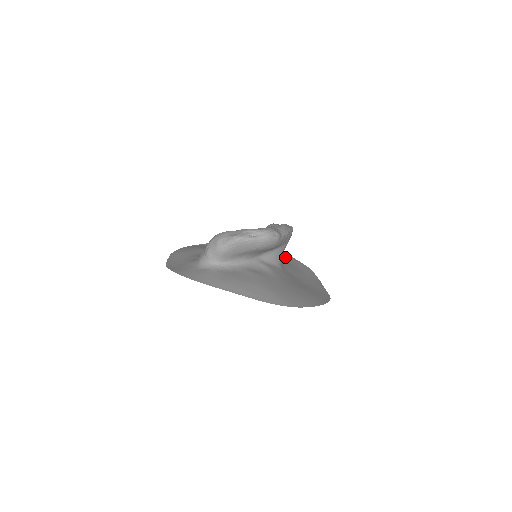
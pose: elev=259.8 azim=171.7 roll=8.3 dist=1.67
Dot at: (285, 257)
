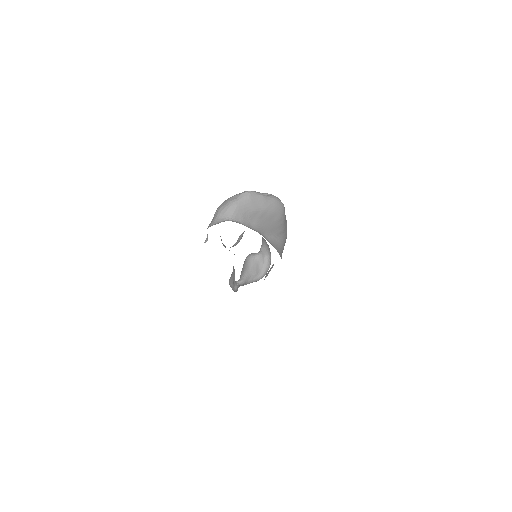
Dot at: occluded
